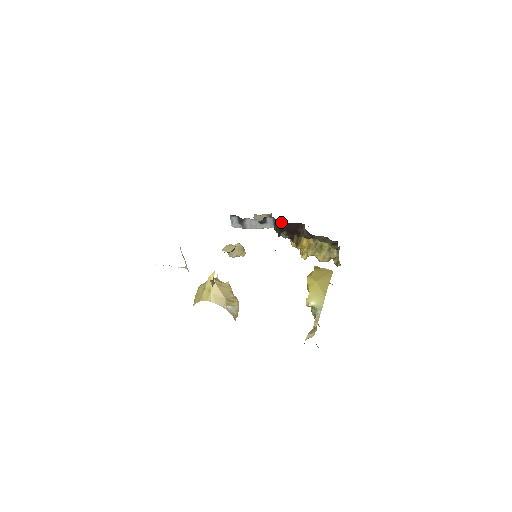
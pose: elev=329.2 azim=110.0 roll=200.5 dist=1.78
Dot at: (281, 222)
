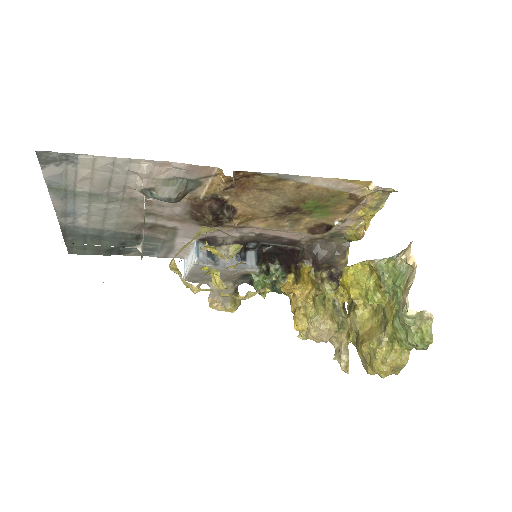
Dot at: (270, 249)
